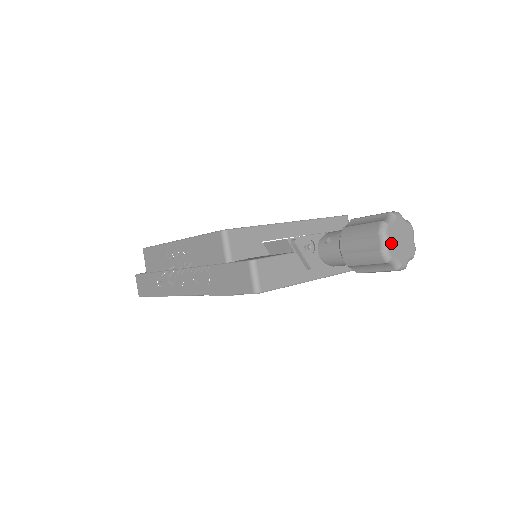
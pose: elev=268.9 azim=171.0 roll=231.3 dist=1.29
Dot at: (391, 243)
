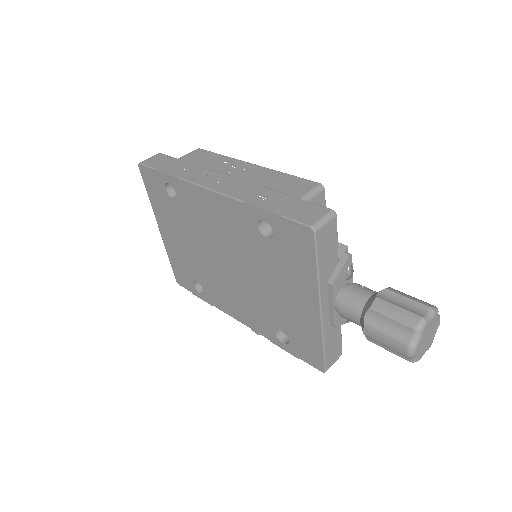
Dot at: (429, 324)
